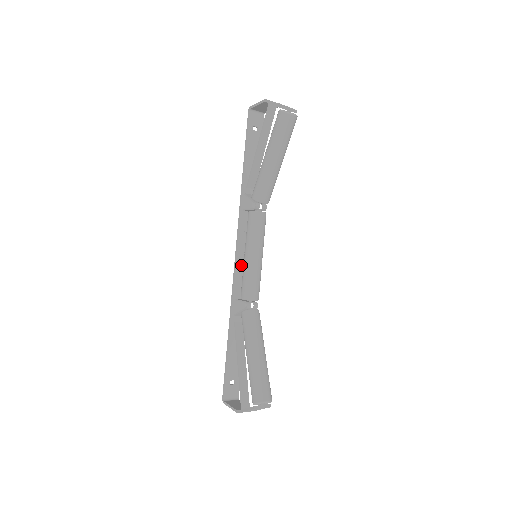
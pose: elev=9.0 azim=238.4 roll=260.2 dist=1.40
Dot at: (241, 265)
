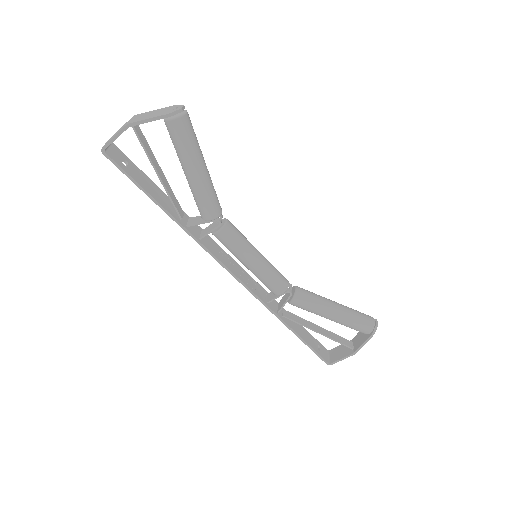
Dot at: (243, 278)
